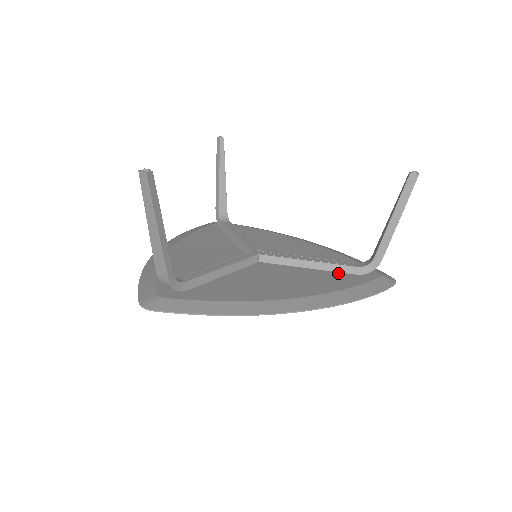
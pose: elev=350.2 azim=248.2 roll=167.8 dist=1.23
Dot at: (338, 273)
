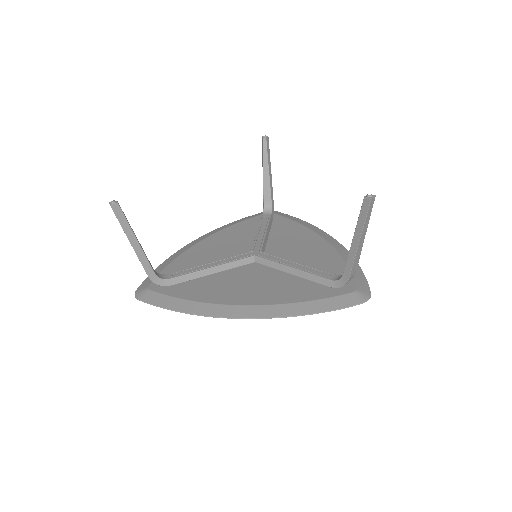
Dot at: (313, 283)
